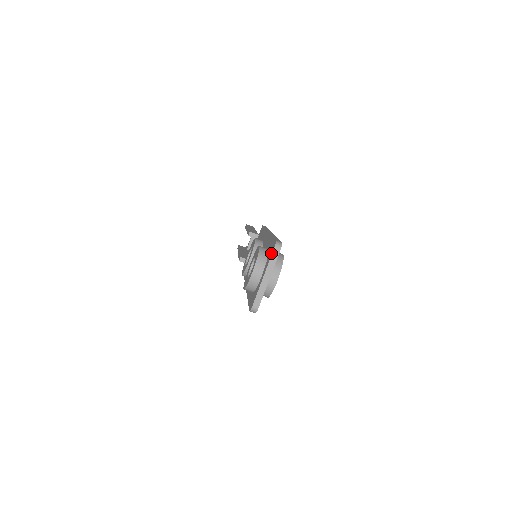
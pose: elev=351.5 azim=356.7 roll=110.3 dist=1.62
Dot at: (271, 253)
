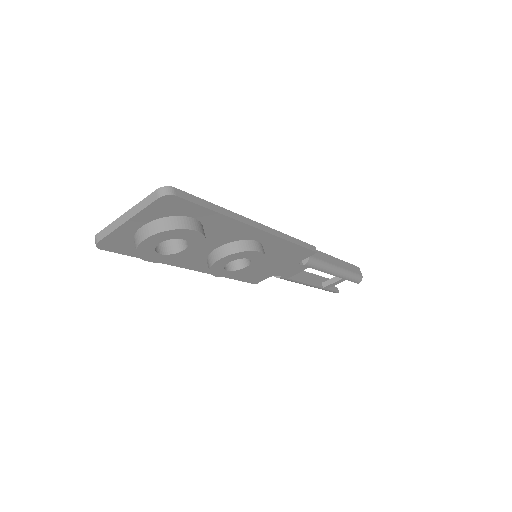
Dot at: occluded
